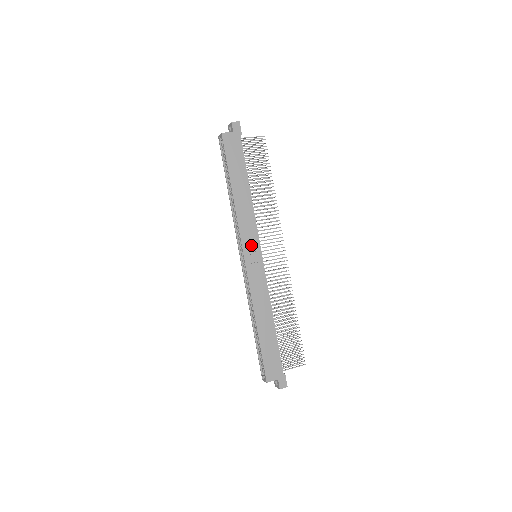
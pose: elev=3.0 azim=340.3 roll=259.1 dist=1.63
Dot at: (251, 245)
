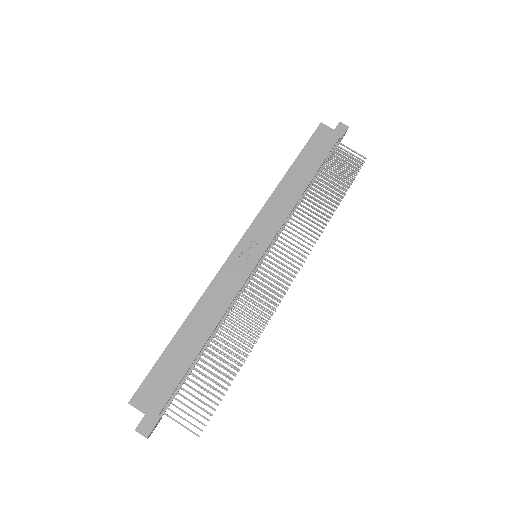
Dot at: (259, 236)
